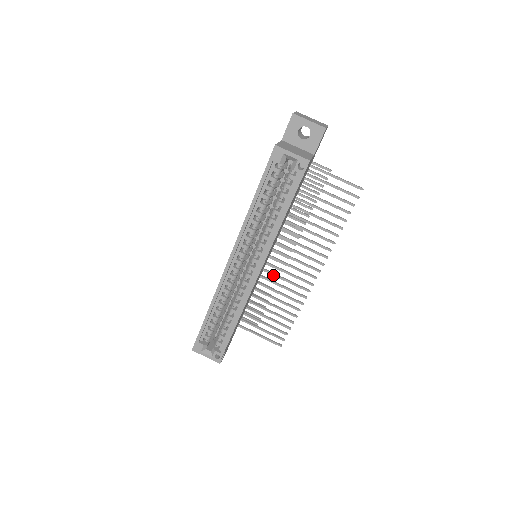
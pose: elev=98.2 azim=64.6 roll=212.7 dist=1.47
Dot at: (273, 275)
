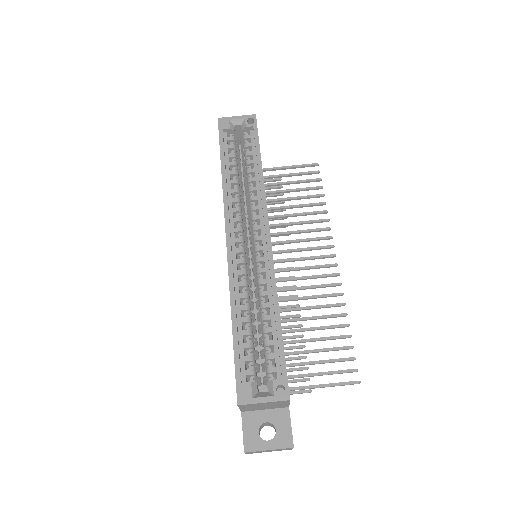
Dot at: (288, 290)
